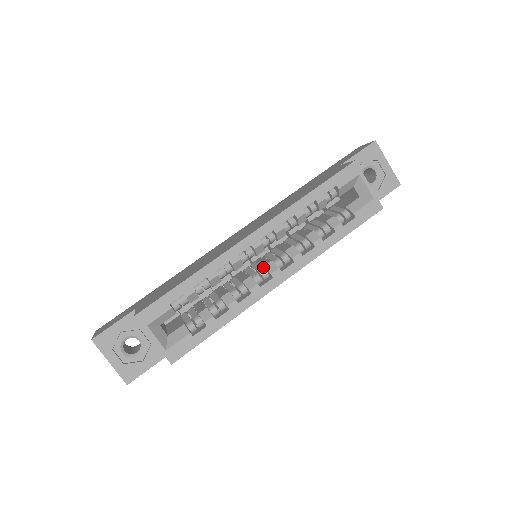
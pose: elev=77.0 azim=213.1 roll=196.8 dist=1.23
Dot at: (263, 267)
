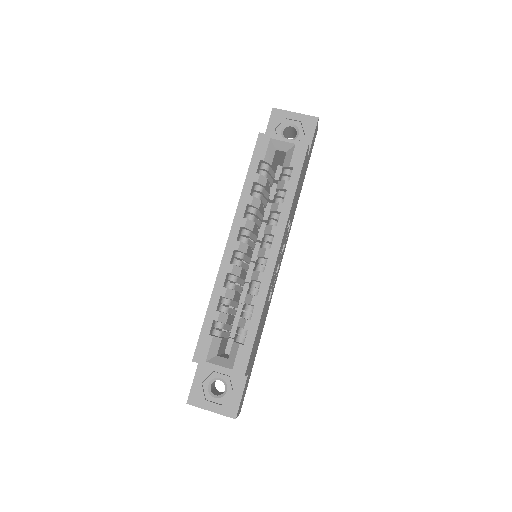
Dot at: (259, 258)
